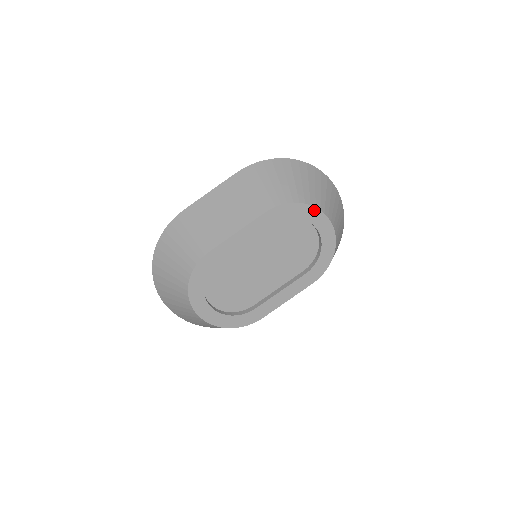
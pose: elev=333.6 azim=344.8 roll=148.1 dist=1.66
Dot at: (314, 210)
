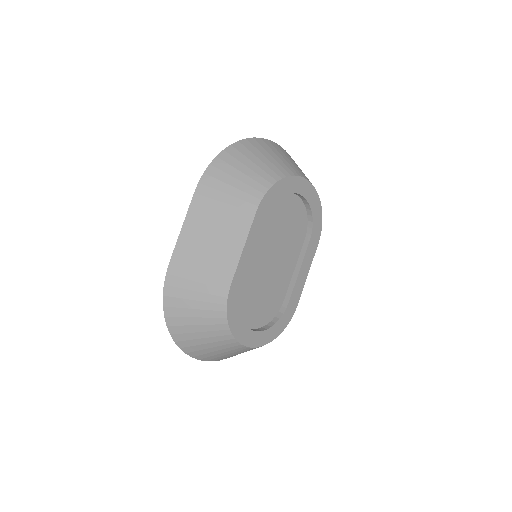
Dot at: (291, 179)
